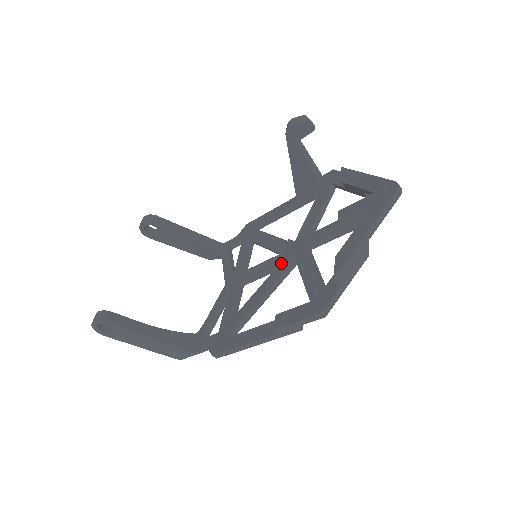
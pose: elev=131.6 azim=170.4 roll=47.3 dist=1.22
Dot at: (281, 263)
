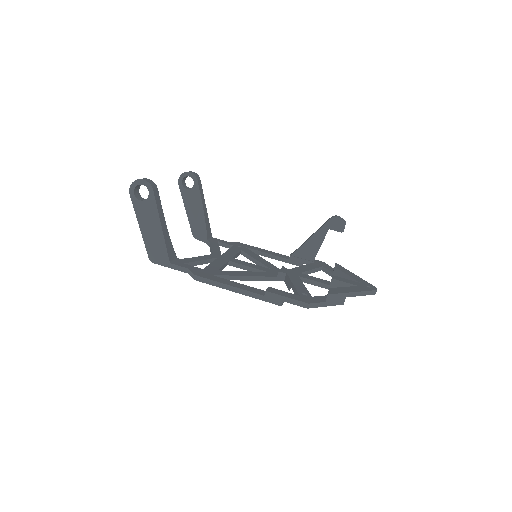
Dot at: (271, 272)
